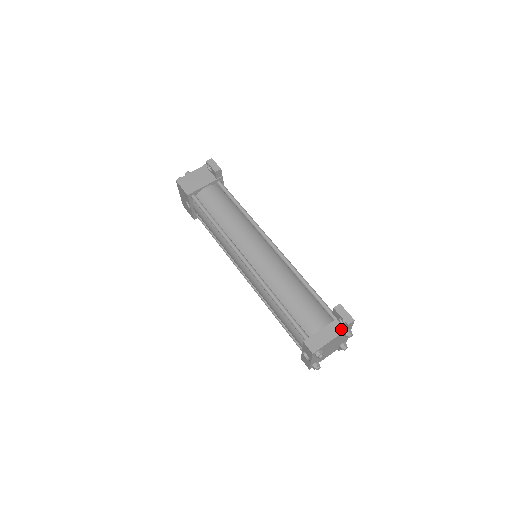
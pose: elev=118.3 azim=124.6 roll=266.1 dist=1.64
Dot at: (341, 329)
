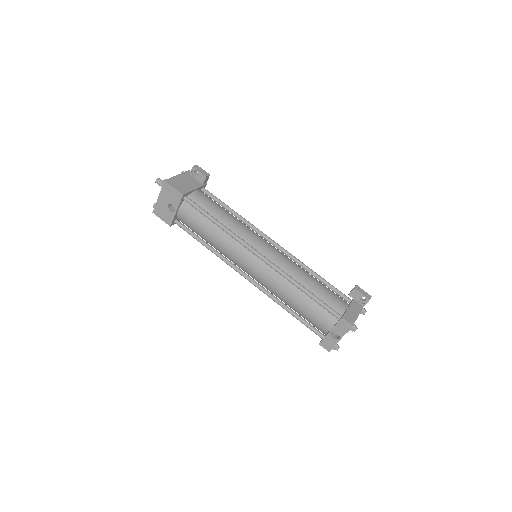
Dot at: (360, 306)
